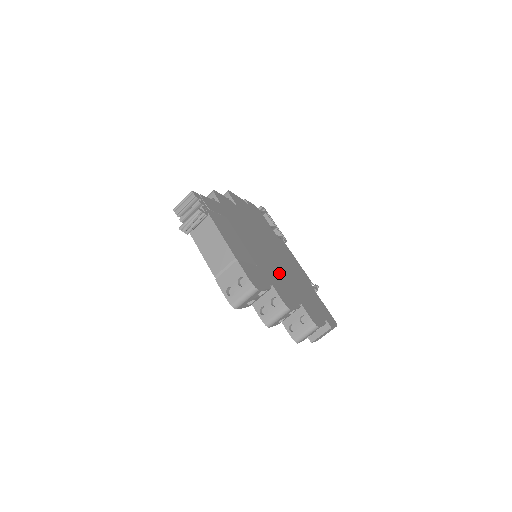
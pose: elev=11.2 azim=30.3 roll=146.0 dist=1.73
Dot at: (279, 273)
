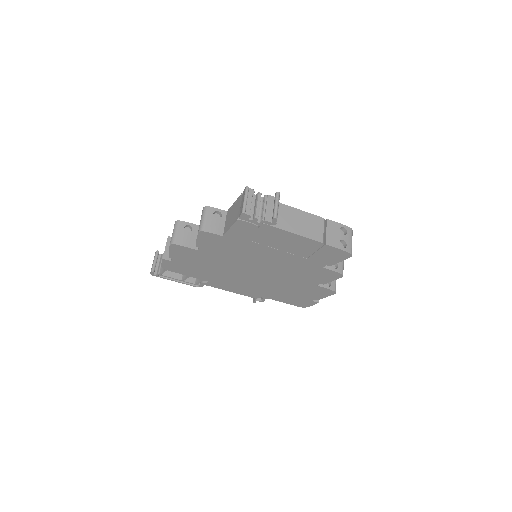
Dot at: occluded
